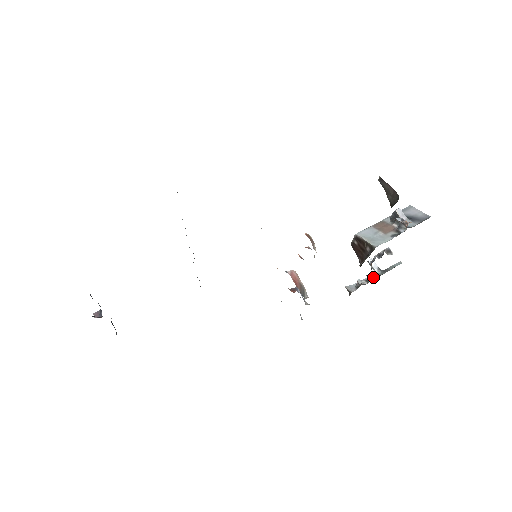
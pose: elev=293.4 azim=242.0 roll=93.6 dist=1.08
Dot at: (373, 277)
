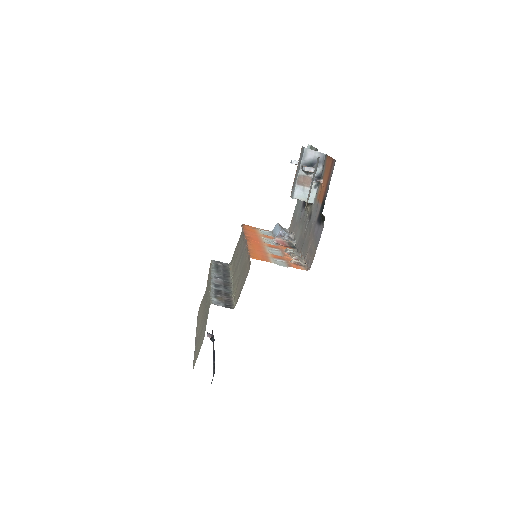
Dot at: occluded
